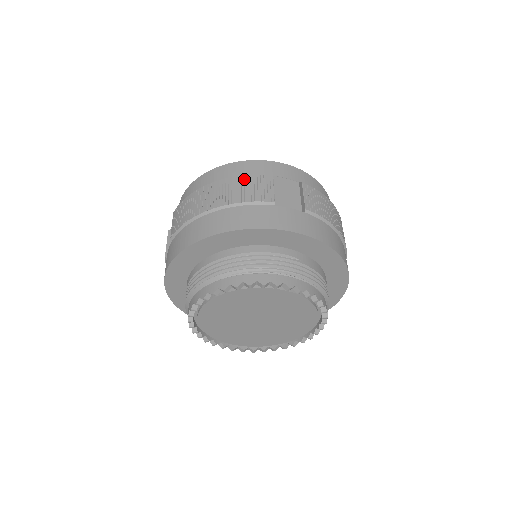
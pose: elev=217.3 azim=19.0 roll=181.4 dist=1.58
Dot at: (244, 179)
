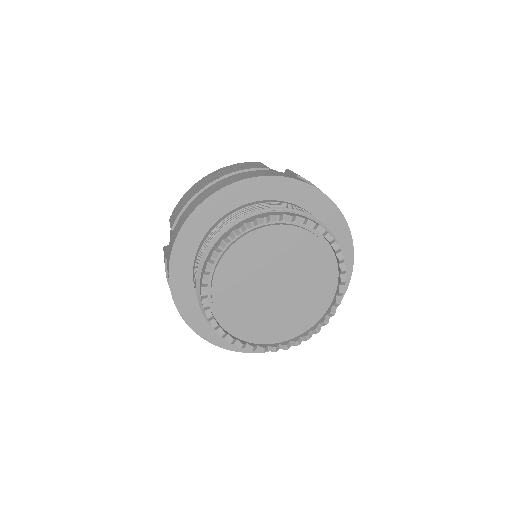
Dot at: (236, 165)
